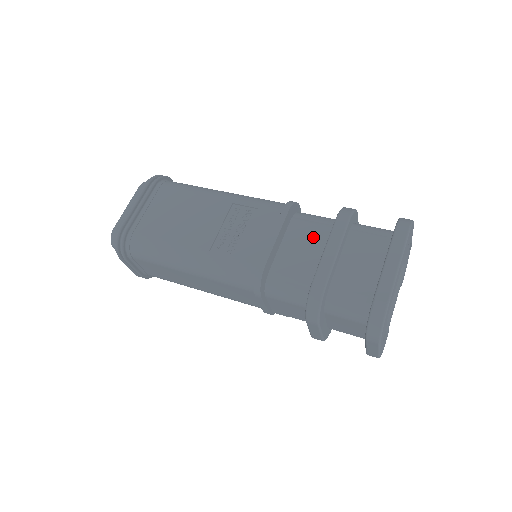
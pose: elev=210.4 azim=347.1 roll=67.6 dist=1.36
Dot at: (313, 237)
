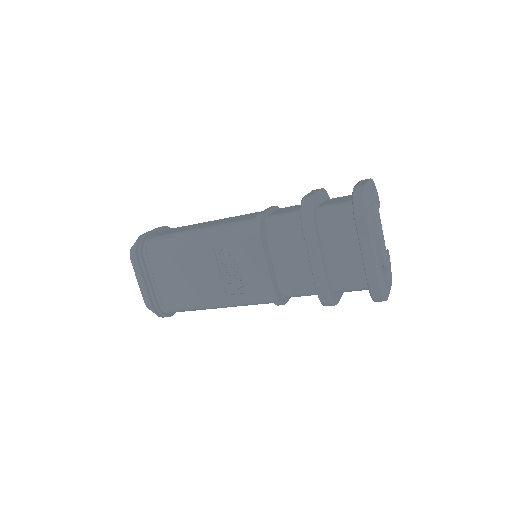
Dot at: (293, 244)
